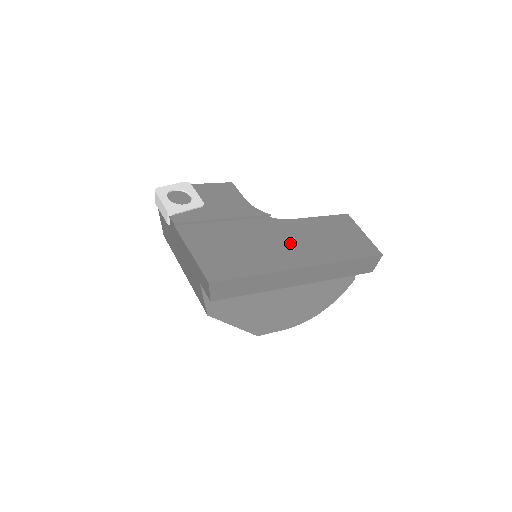
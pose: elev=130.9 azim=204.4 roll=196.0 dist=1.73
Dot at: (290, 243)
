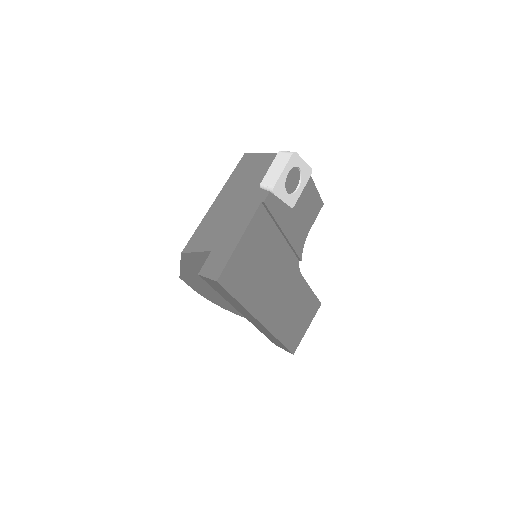
Dot at: (280, 296)
